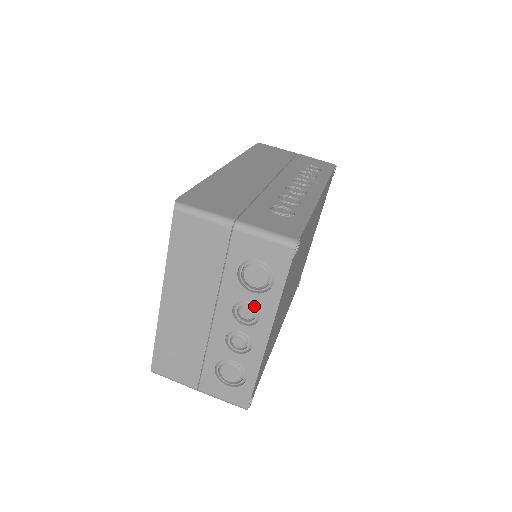
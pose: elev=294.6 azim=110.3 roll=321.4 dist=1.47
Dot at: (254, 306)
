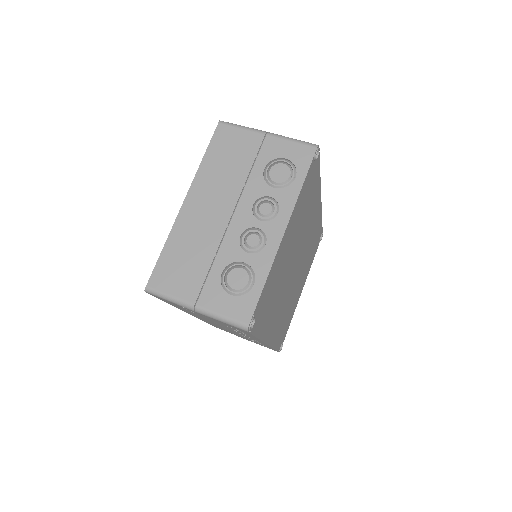
Dot at: (274, 201)
